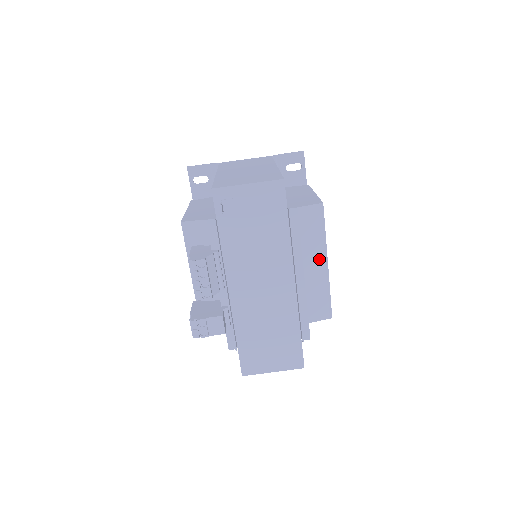
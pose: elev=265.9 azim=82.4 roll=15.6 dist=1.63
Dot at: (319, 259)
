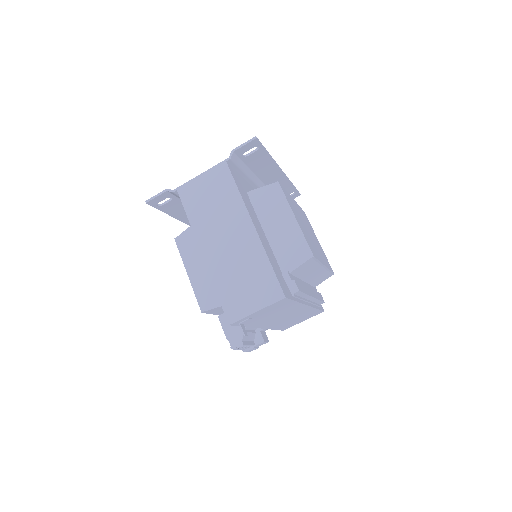
Dot at: (318, 269)
